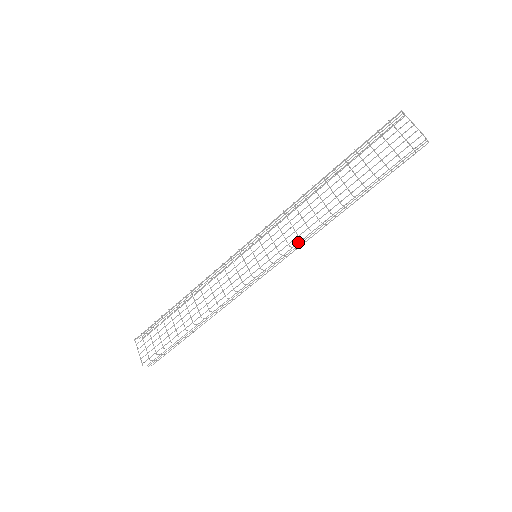
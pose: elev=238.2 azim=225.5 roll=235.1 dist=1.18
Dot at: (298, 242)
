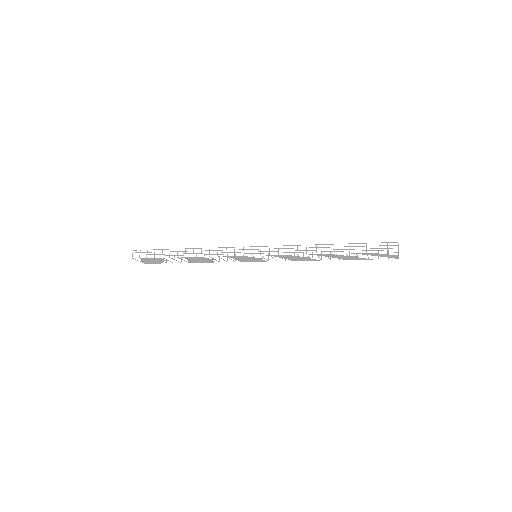
Dot at: occluded
